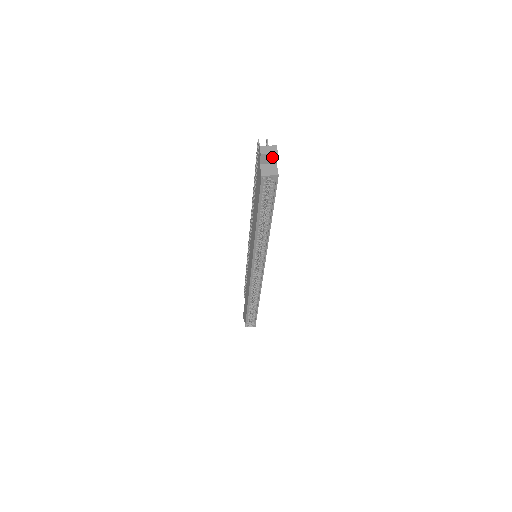
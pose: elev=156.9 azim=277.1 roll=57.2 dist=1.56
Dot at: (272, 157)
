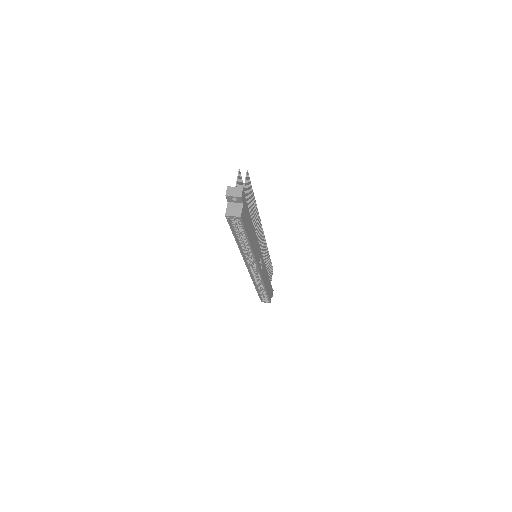
Dot at: (237, 199)
